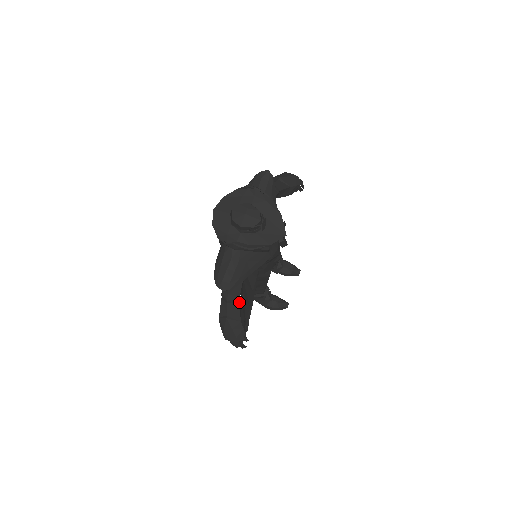
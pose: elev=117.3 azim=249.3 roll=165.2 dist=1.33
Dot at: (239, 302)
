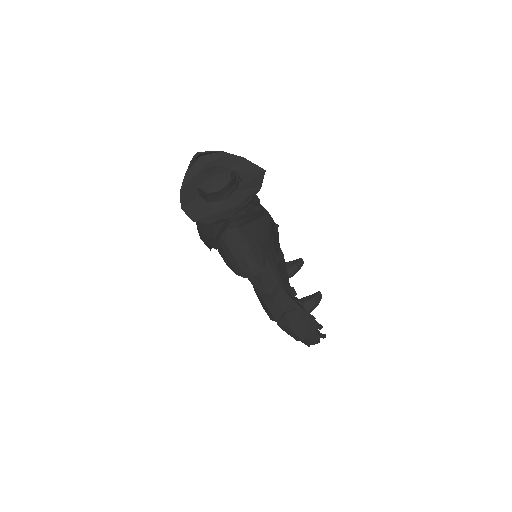
Dot at: (281, 289)
